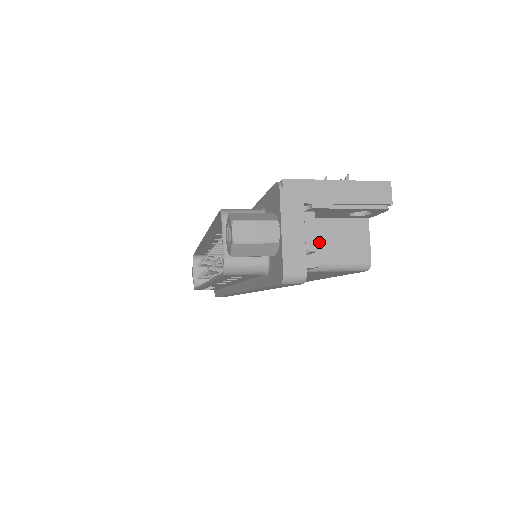
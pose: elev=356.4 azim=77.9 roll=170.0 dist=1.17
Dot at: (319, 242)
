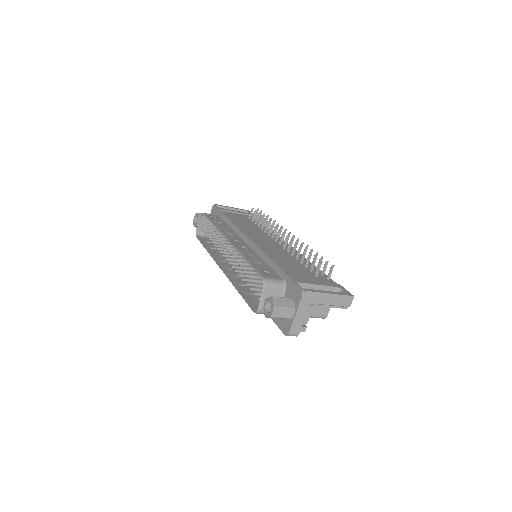
Dot at: occluded
